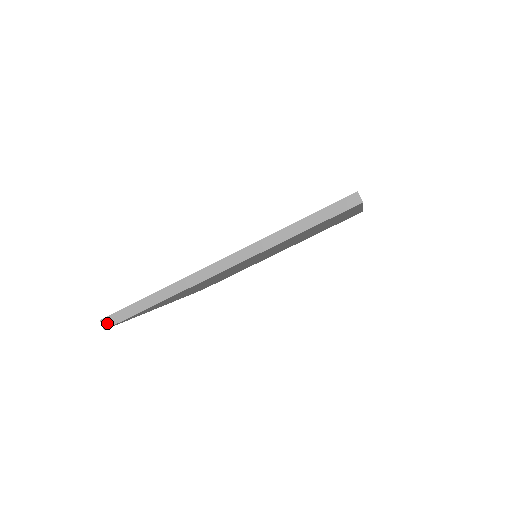
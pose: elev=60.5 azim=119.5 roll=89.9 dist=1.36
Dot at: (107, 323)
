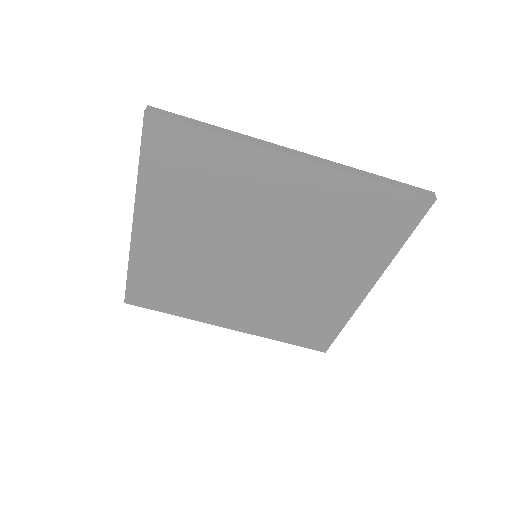
Dot at: (153, 110)
